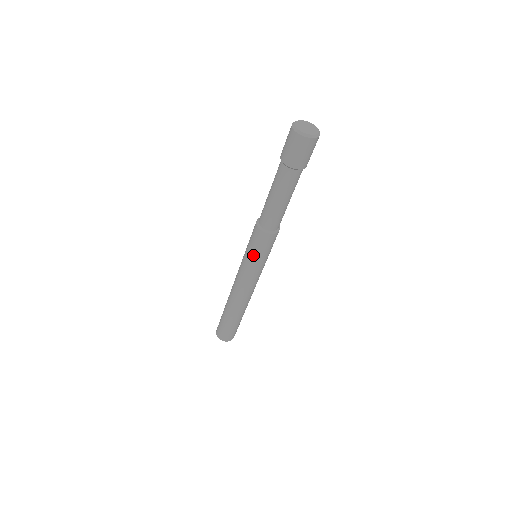
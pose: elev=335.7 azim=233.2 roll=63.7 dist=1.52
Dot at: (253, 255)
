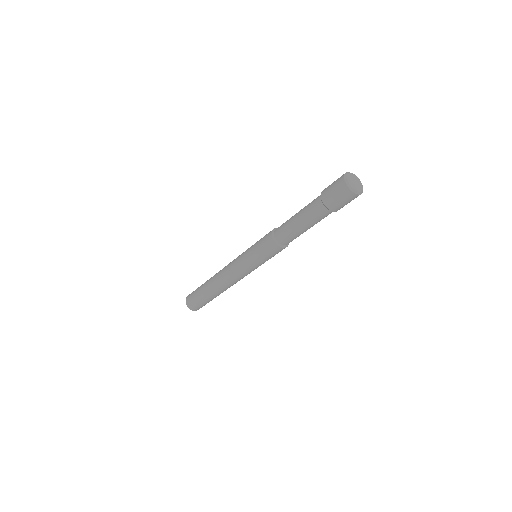
Dot at: (262, 261)
